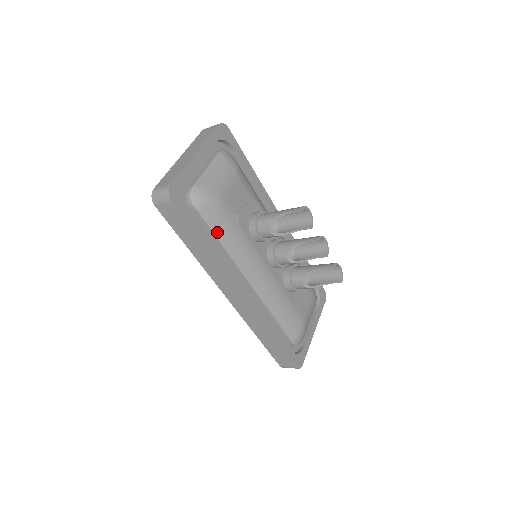
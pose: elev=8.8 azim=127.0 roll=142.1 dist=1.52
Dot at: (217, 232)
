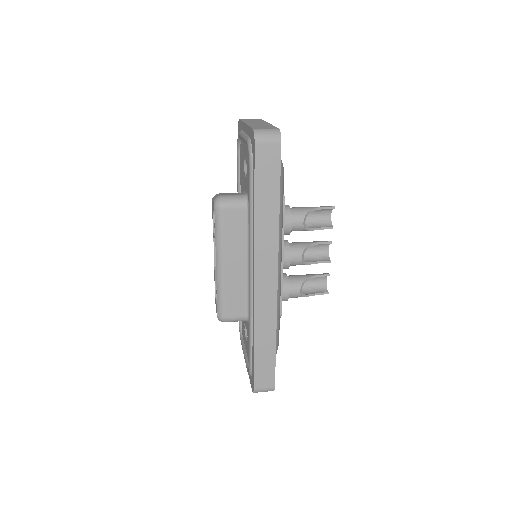
Dot at: occluded
